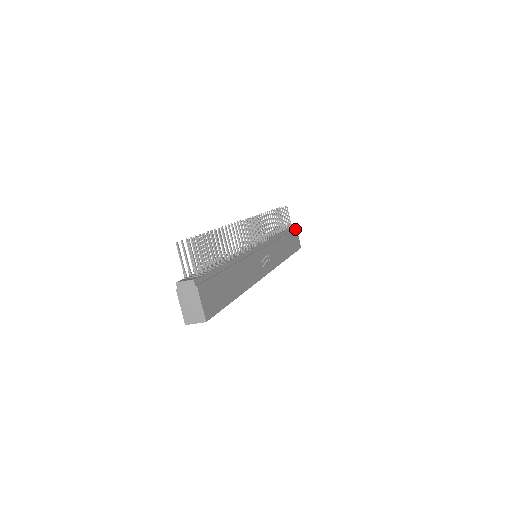
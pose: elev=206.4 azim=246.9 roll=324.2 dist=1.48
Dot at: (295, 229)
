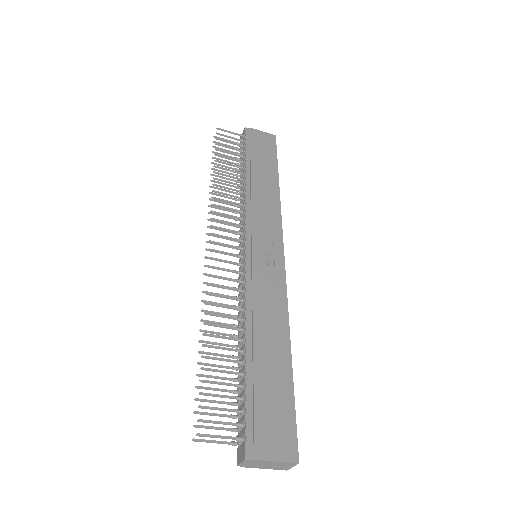
Dot at: (250, 133)
